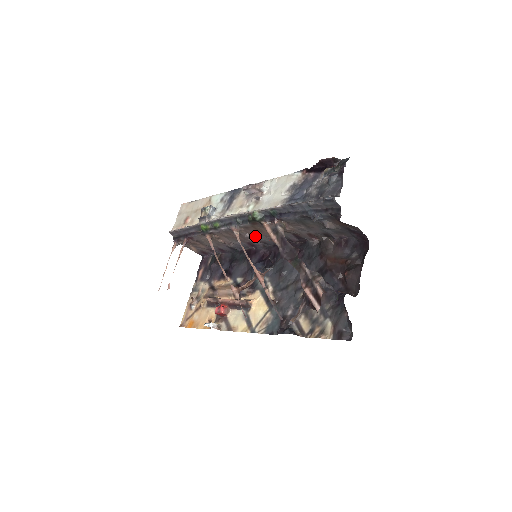
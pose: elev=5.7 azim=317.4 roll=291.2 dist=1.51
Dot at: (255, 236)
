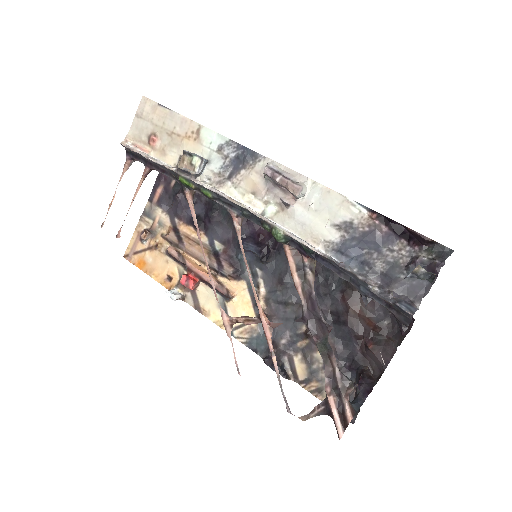
Dot at: occluded
